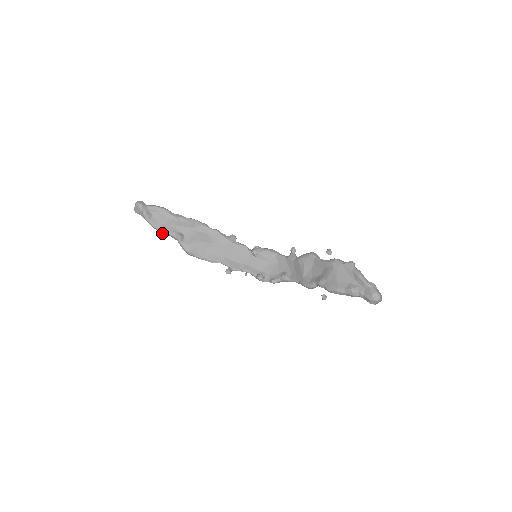
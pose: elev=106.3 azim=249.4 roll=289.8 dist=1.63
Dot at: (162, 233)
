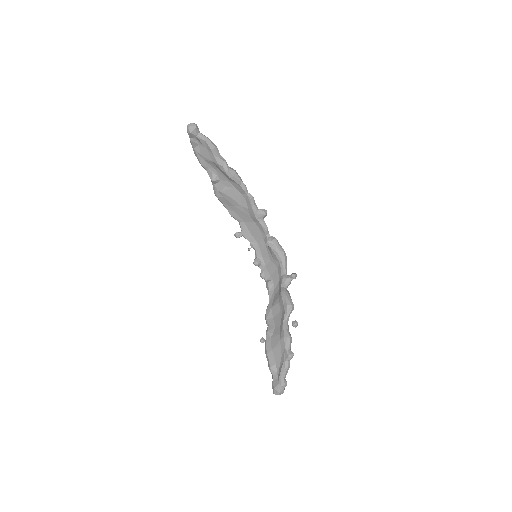
Dot at: (201, 163)
